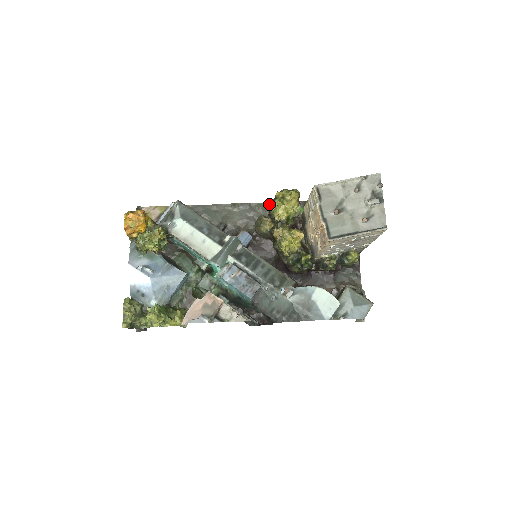
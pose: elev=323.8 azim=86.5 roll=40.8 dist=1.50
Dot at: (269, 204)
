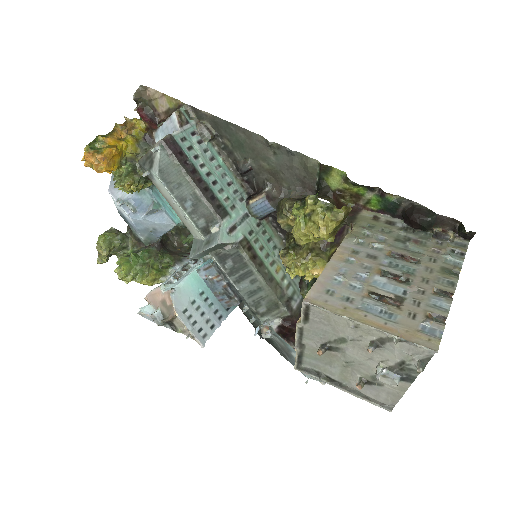
Dot at: (293, 204)
